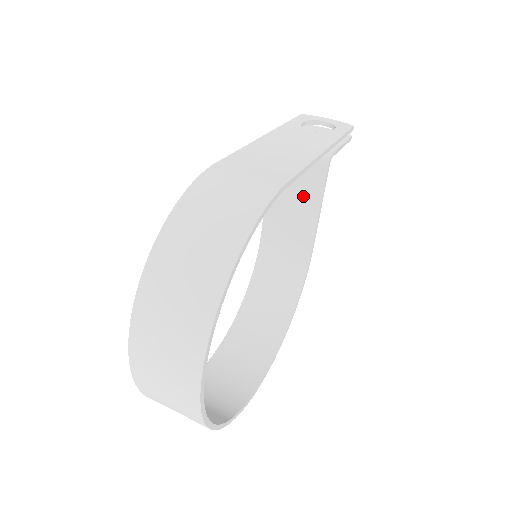
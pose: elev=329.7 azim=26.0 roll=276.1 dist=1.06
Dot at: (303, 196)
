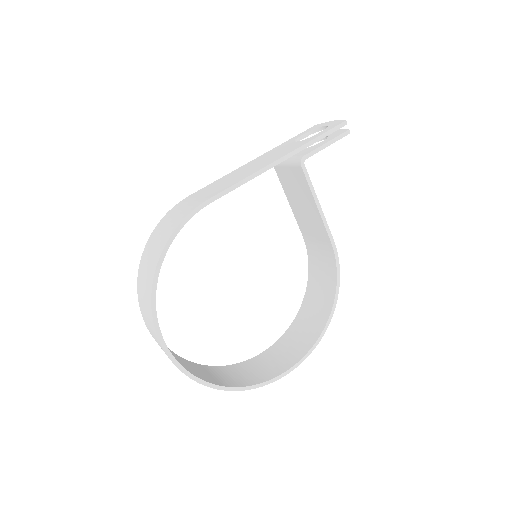
Dot at: (304, 198)
